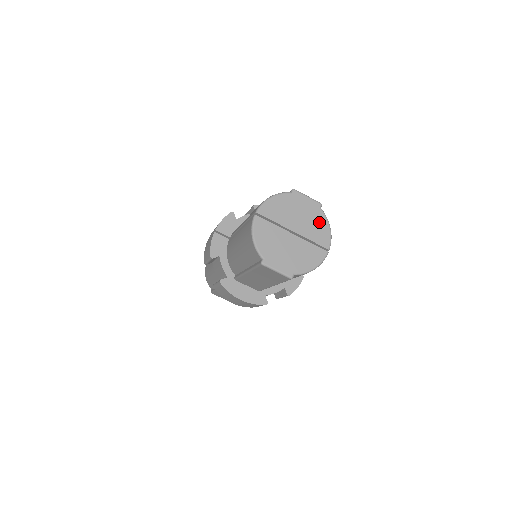
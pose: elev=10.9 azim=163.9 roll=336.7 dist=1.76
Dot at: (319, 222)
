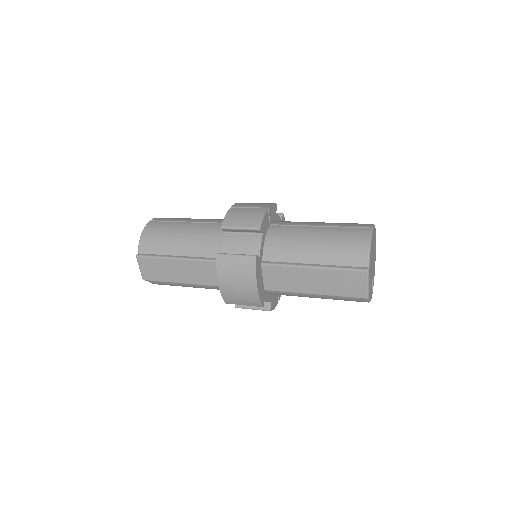
Dot at: (374, 269)
